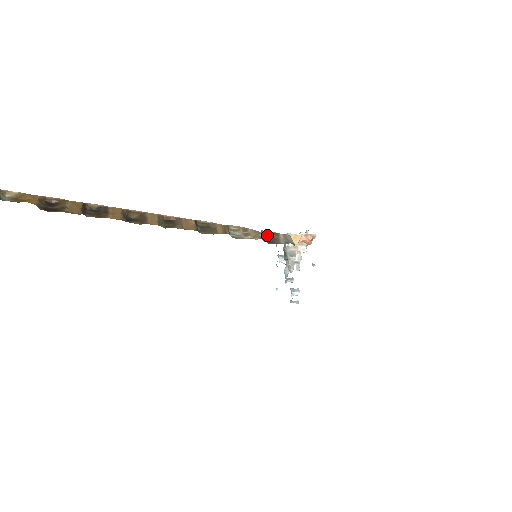
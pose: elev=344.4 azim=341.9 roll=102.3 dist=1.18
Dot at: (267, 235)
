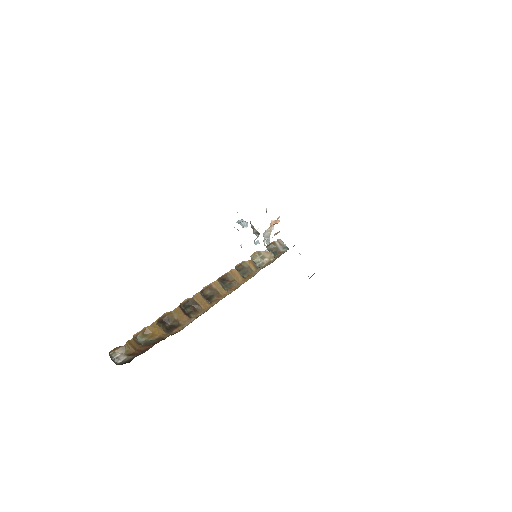
Dot at: (269, 247)
